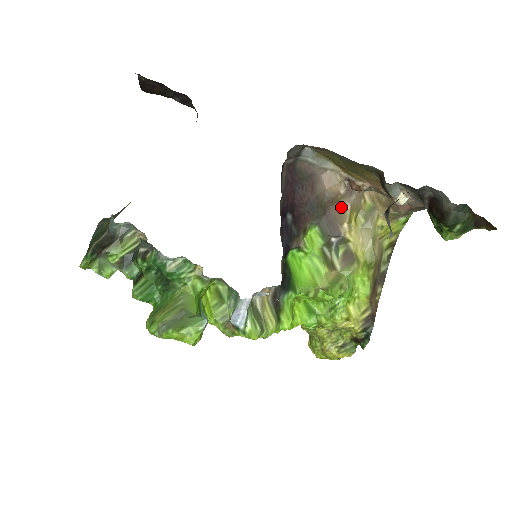
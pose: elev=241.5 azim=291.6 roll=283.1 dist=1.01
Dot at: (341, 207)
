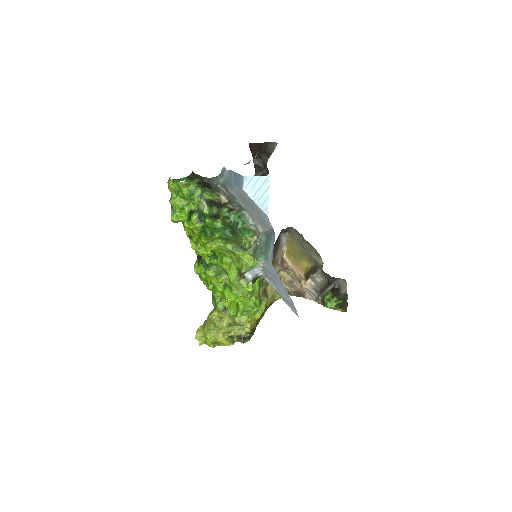
Dot at: (275, 268)
